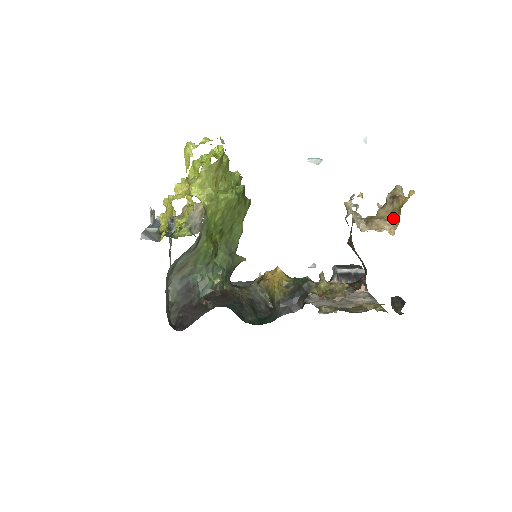
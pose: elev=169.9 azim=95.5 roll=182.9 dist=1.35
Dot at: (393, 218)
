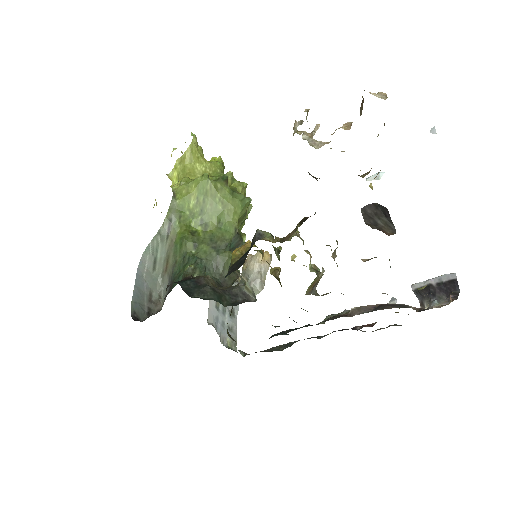
Dot at: occluded
